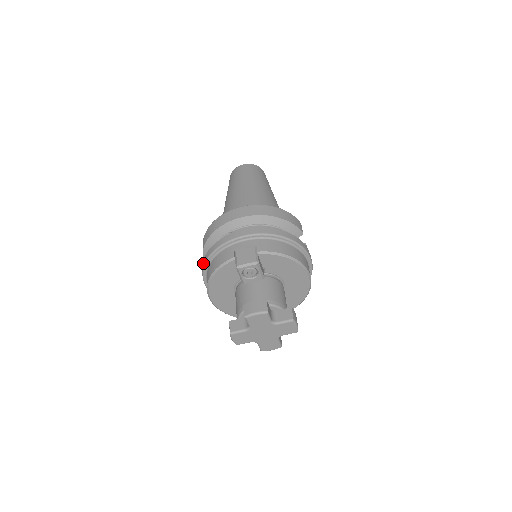
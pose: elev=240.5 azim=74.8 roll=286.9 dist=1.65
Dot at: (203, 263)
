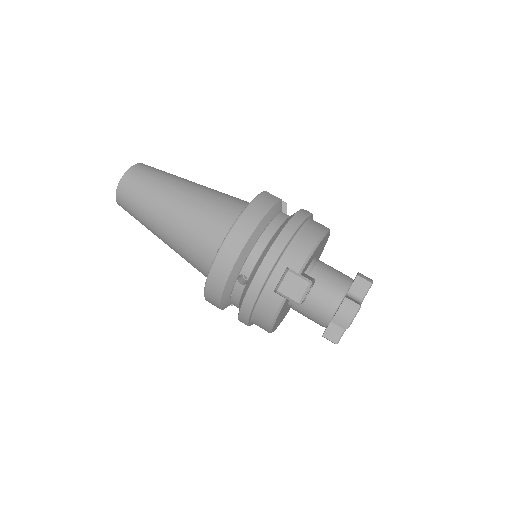
Dot at: (242, 320)
